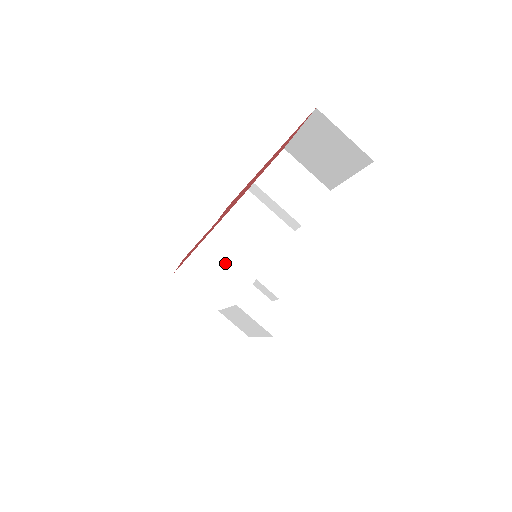
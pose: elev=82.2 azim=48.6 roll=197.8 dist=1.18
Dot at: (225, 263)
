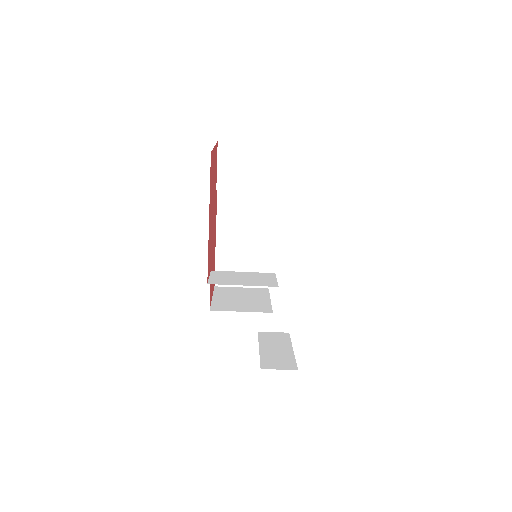
Dot at: (242, 256)
